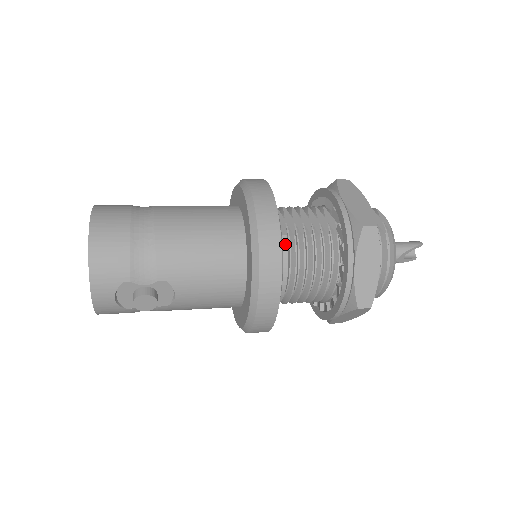
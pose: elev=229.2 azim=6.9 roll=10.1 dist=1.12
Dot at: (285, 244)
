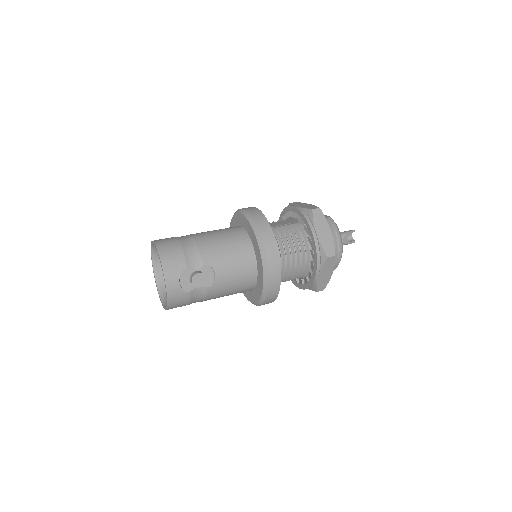
Dot at: occluded
